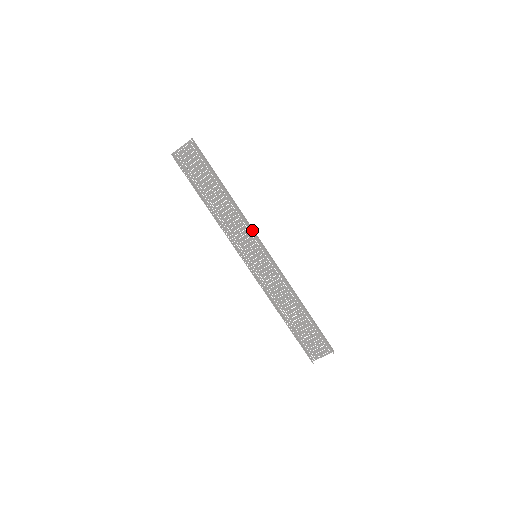
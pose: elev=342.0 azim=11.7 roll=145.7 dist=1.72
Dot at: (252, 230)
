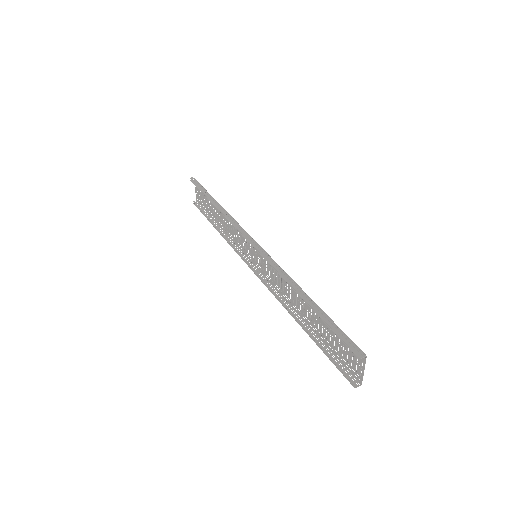
Dot at: (238, 229)
